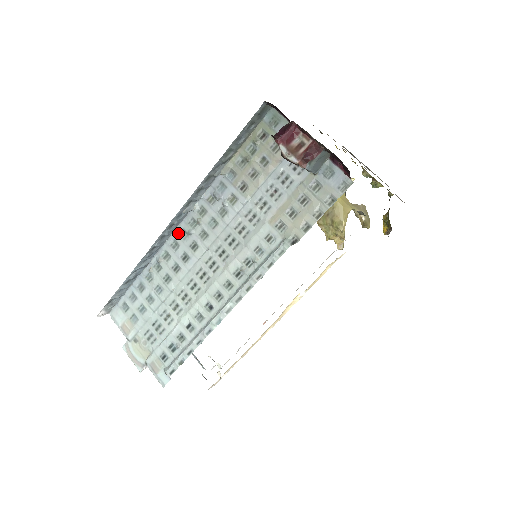
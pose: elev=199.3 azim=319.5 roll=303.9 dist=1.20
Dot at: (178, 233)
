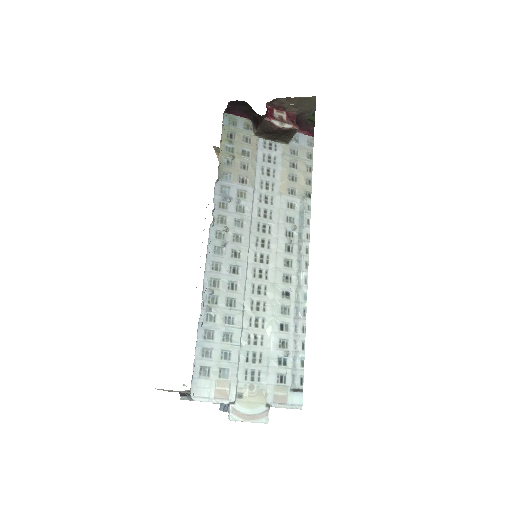
Dot at: (212, 253)
